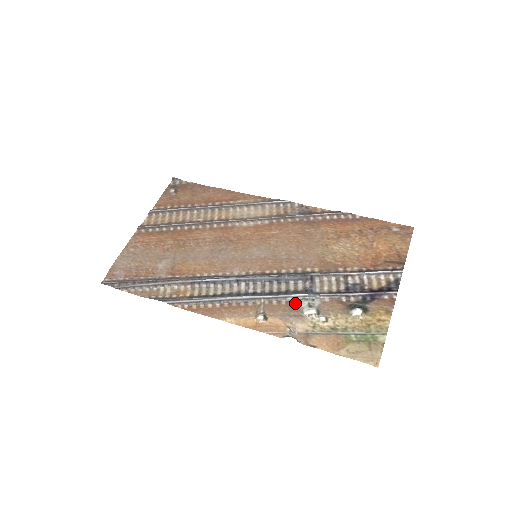
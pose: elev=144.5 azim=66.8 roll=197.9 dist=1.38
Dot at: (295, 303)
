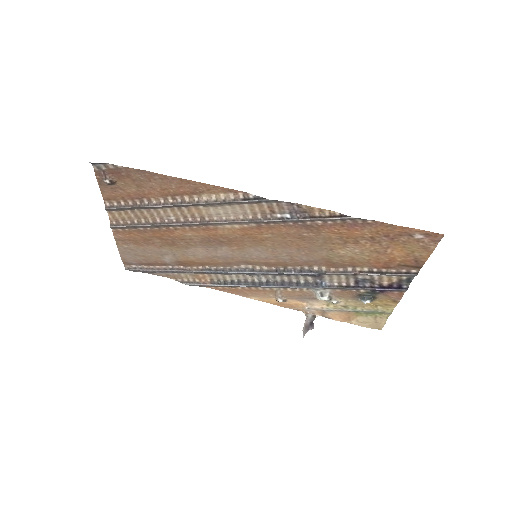
Dot at: (308, 290)
